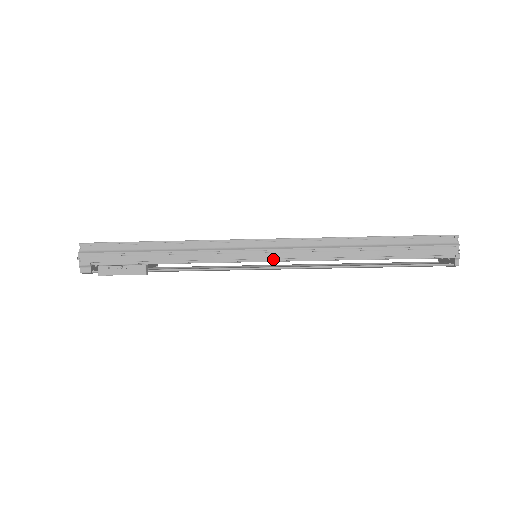
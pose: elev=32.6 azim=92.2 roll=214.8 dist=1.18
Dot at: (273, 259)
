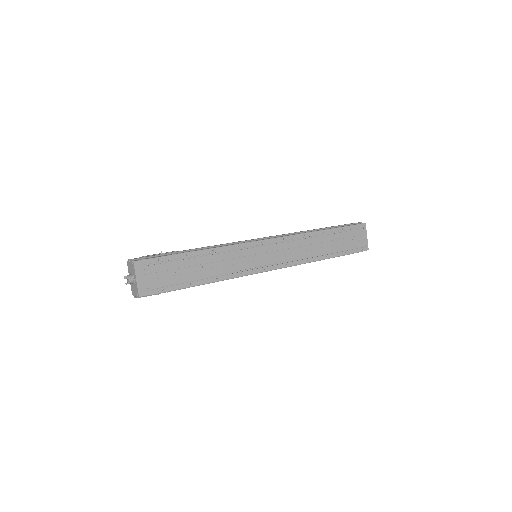
Dot at: occluded
